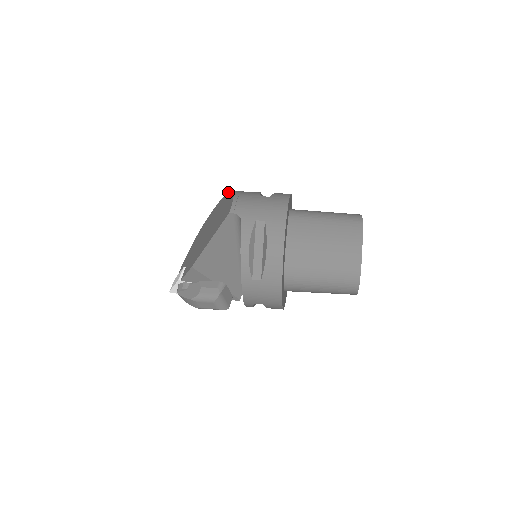
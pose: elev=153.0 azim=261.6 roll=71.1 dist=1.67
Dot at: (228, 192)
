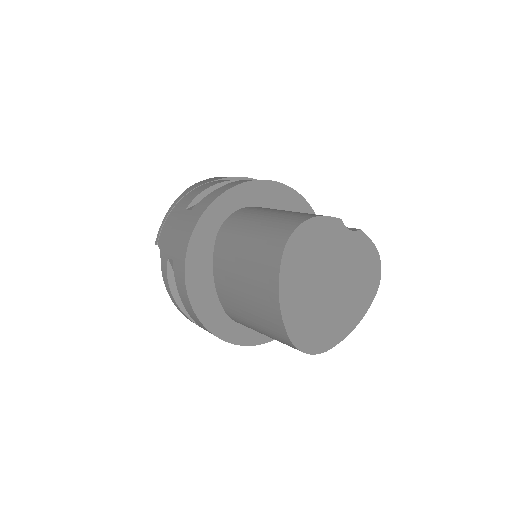
Dot at: (199, 182)
